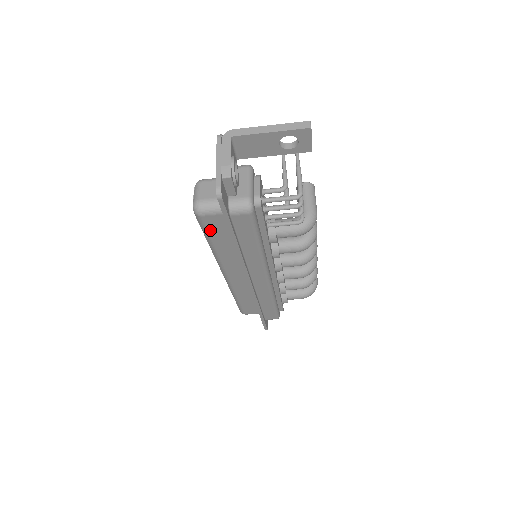
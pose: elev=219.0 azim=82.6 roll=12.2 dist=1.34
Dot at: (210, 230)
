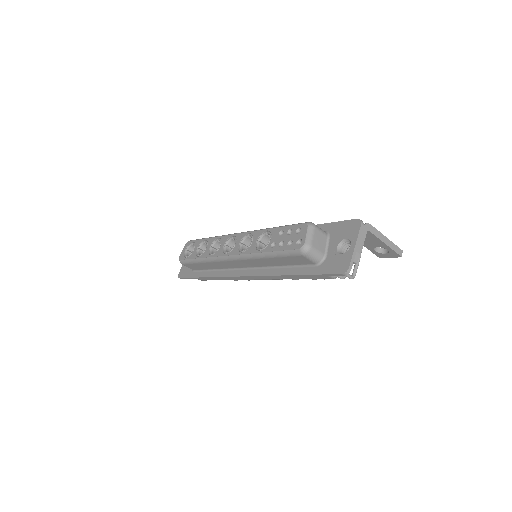
Dot at: (288, 257)
